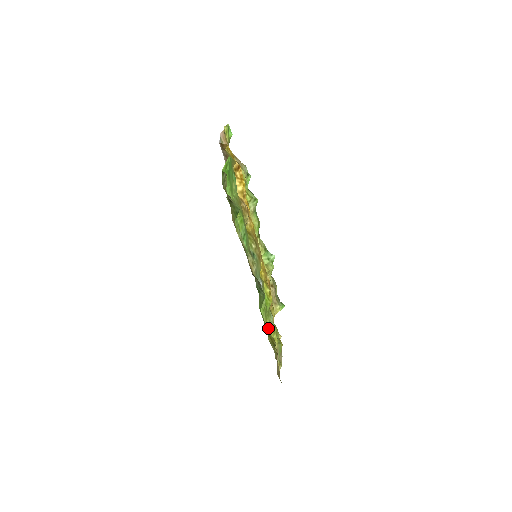
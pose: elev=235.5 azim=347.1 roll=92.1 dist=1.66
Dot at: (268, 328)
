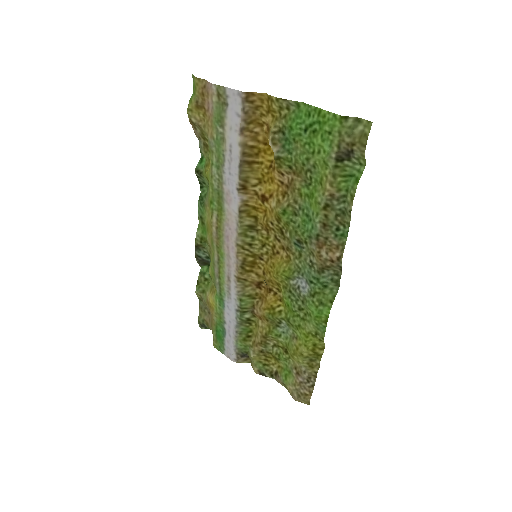
Dot at: (302, 340)
